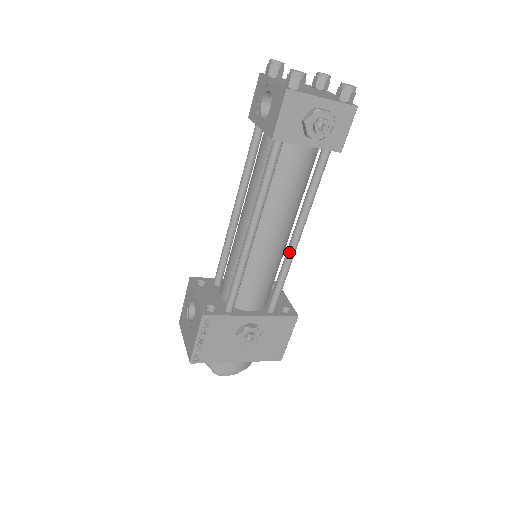
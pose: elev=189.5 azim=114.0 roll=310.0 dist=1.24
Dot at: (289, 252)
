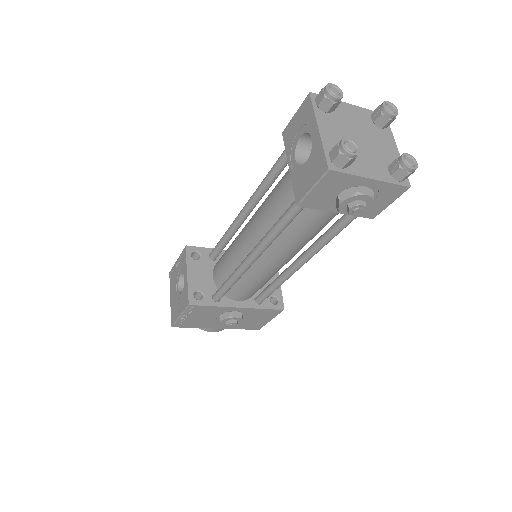
Dot at: (289, 271)
